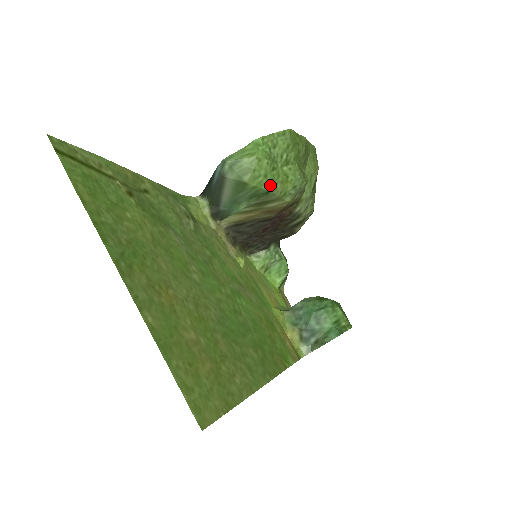
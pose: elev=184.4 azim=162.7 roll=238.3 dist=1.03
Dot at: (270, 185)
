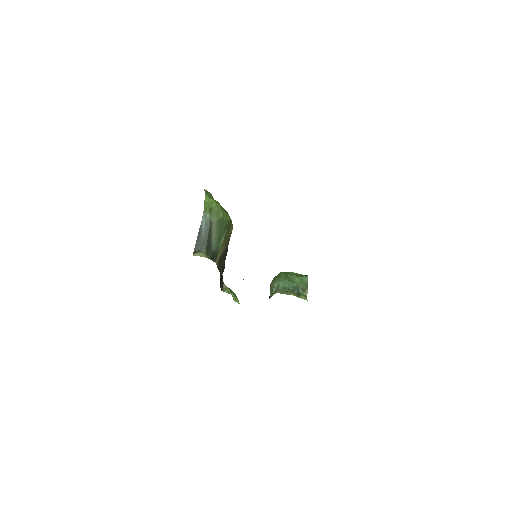
Dot at: (229, 216)
